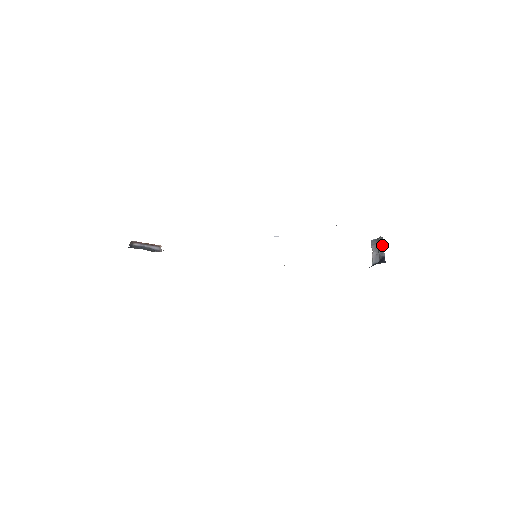
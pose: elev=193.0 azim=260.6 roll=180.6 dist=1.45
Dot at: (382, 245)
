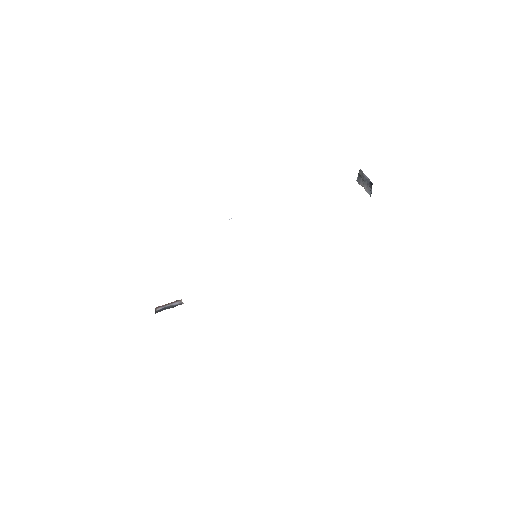
Dot at: (363, 175)
